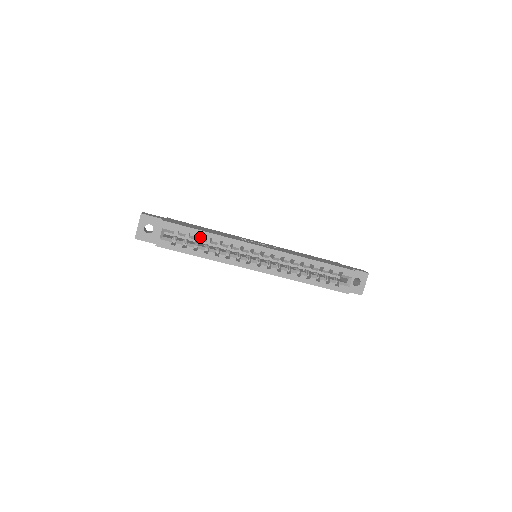
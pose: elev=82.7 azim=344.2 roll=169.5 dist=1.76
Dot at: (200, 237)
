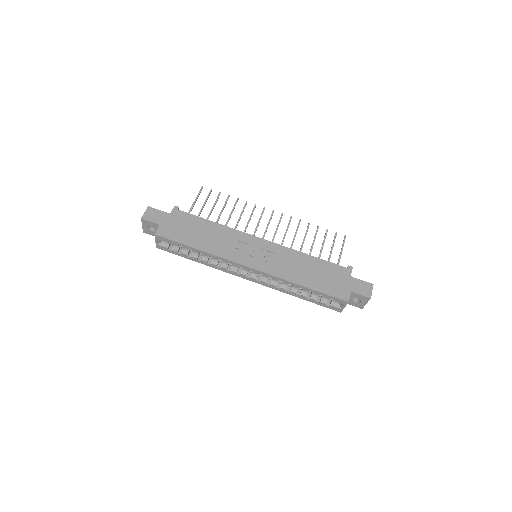
Dot at: occluded
